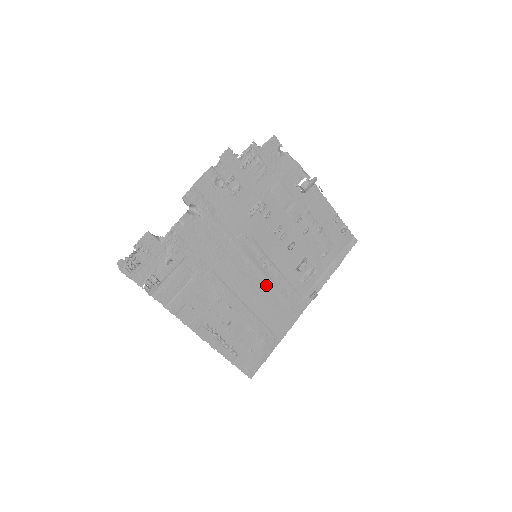
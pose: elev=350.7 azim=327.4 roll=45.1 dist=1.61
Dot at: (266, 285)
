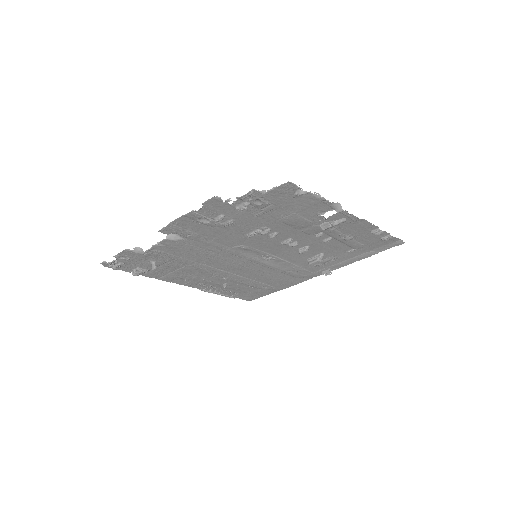
Dot at: (268, 268)
